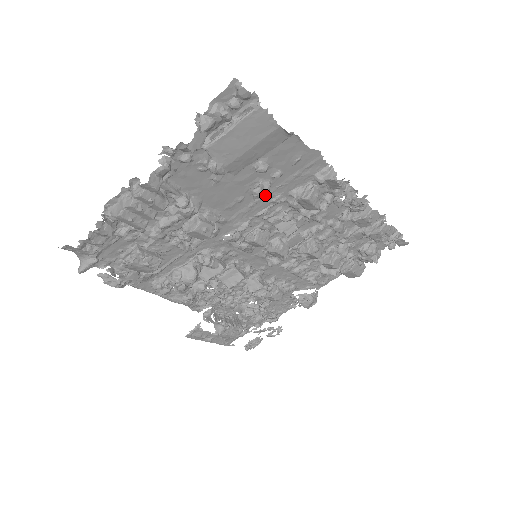
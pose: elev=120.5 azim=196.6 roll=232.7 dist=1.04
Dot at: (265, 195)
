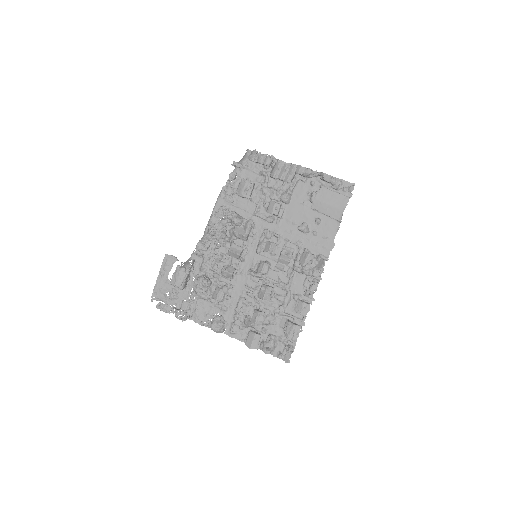
Dot at: (300, 235)
